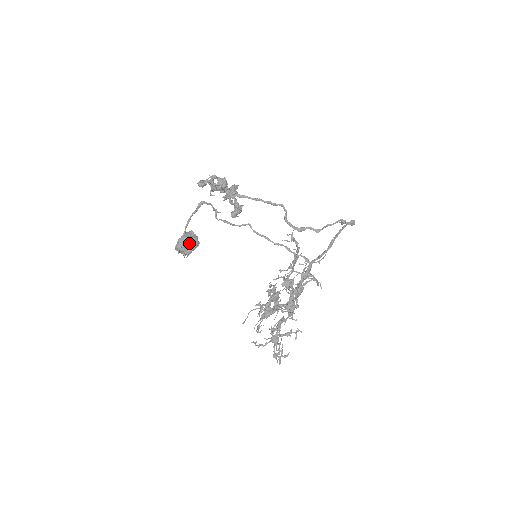
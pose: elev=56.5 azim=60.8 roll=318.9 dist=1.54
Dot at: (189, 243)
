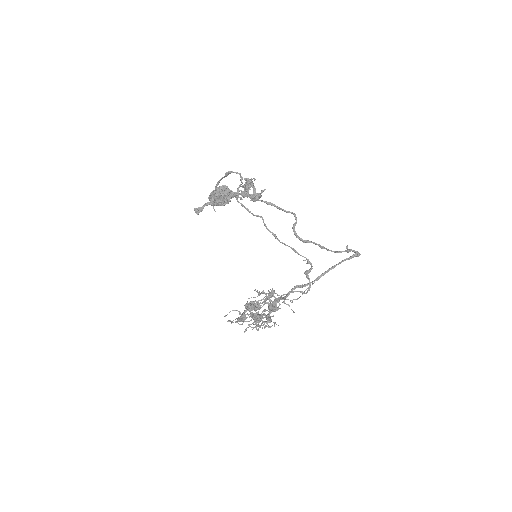
Dot at: occluded
